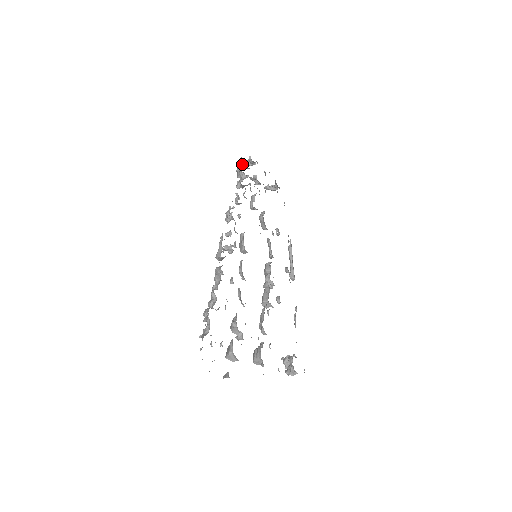
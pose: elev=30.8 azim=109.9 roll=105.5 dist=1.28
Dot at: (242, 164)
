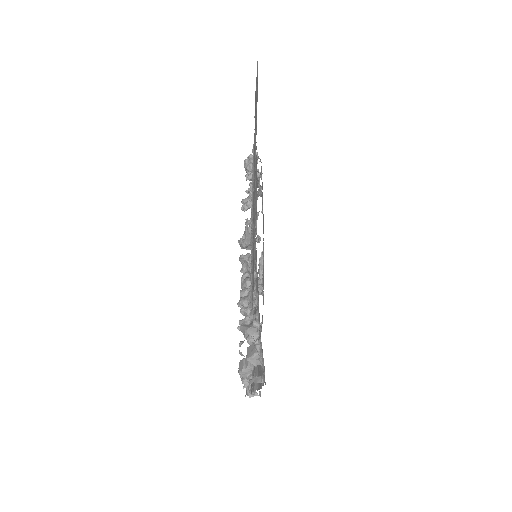
Dot at: occluded
